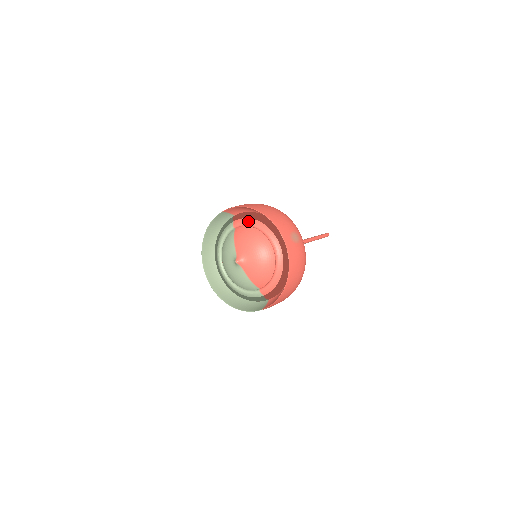
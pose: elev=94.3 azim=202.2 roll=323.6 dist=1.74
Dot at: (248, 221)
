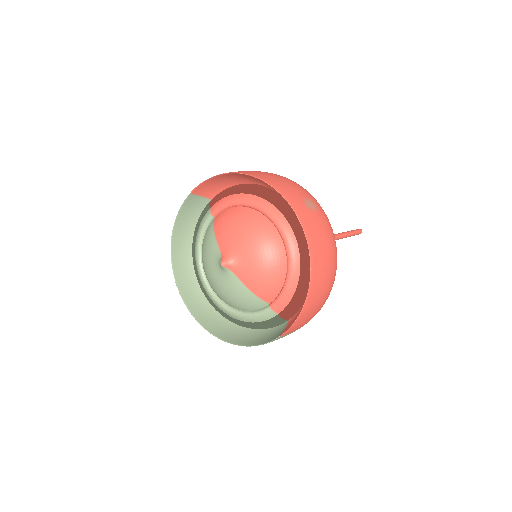
Dot at: (231, 198)
